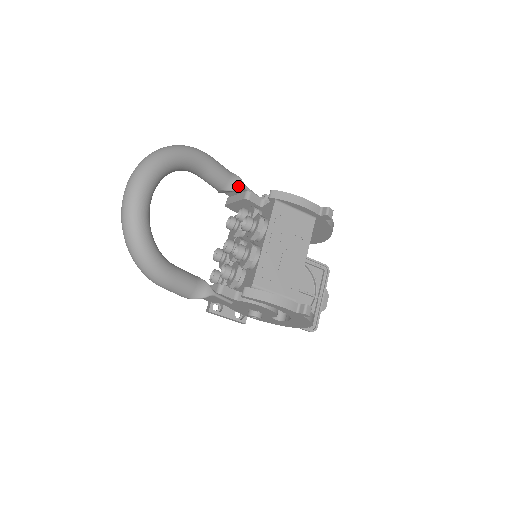
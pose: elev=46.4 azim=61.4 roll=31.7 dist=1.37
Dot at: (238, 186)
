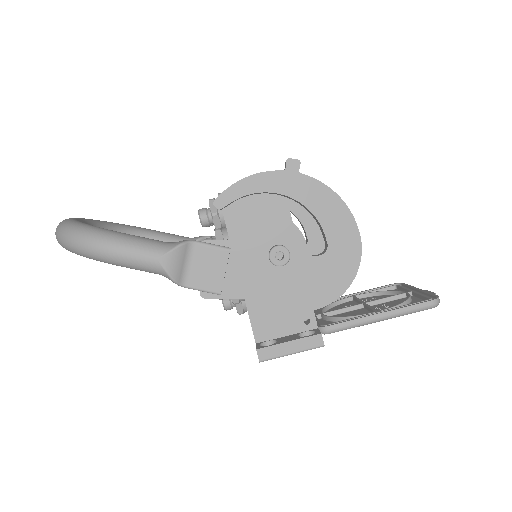
Dot at: (199, 237)
